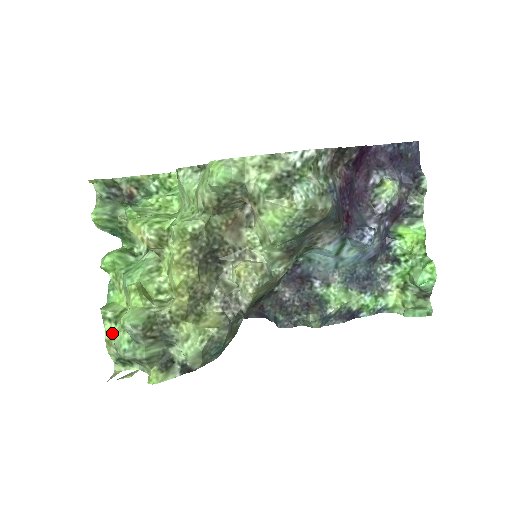
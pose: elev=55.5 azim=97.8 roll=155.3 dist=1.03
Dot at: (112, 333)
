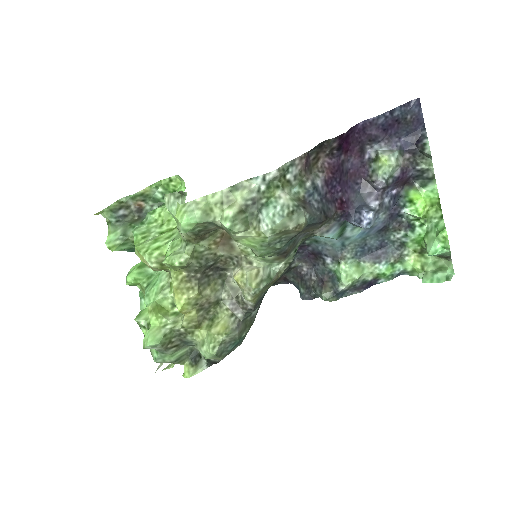
Dot at: occluded
